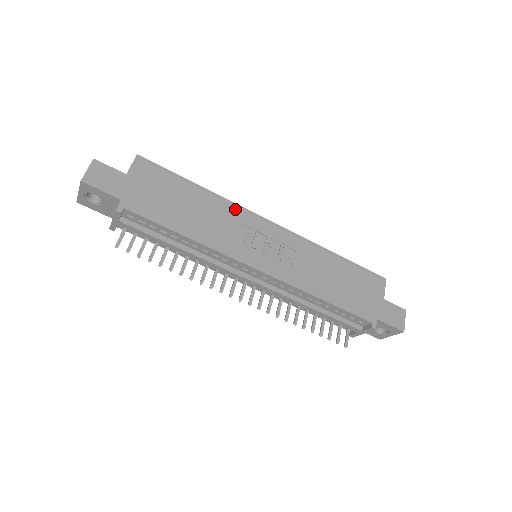
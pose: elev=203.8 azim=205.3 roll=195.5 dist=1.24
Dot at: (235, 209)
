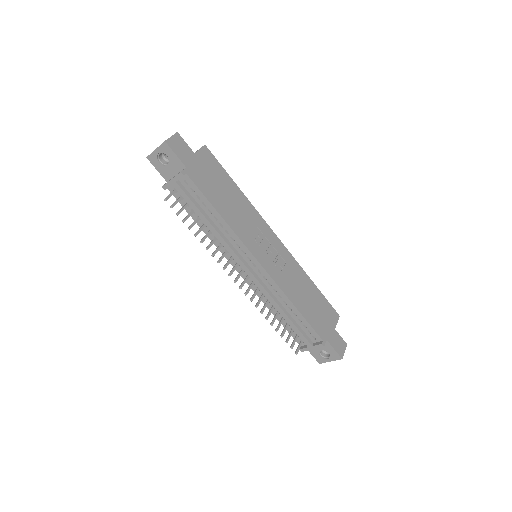
Dot at: (256, 214)
